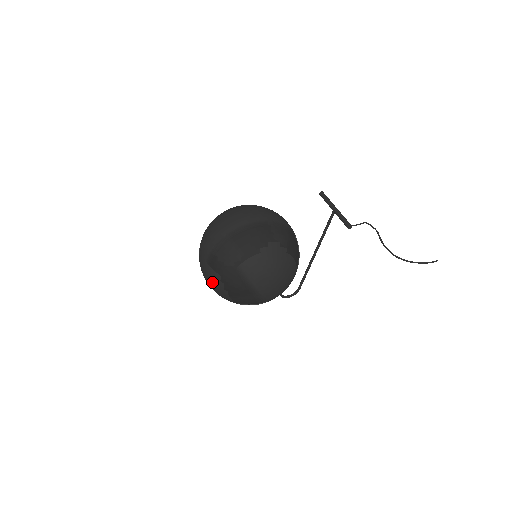
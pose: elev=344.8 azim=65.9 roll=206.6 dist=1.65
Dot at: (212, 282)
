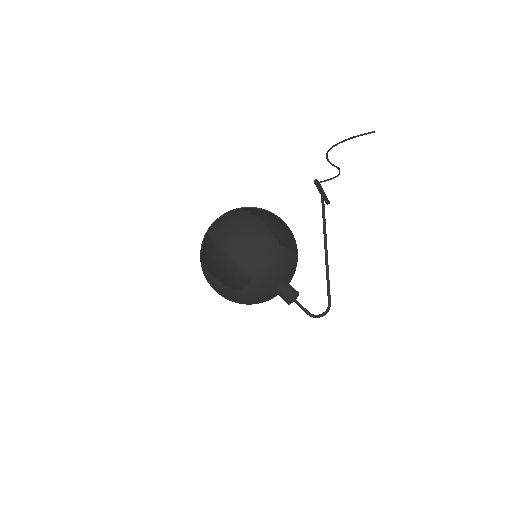
Dot at: (202, 269)
